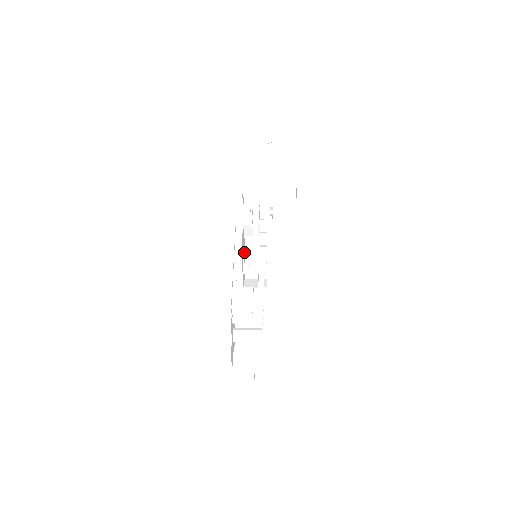
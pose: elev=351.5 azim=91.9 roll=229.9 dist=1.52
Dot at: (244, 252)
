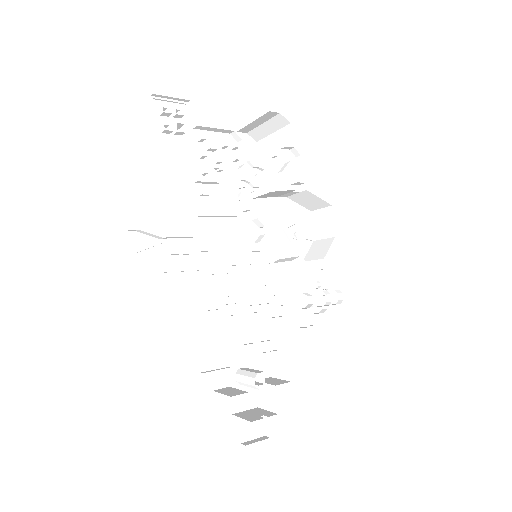
Dot at: (292, 212)
